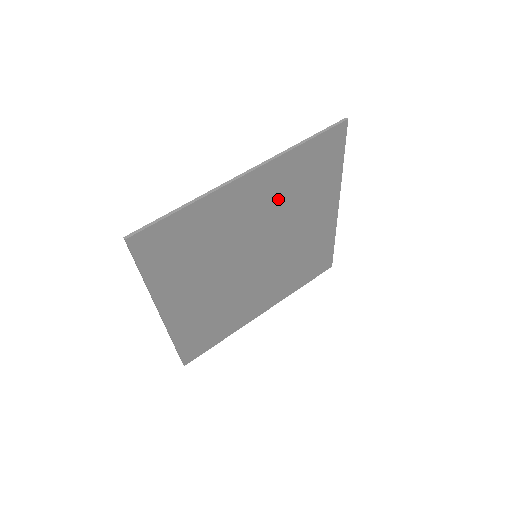
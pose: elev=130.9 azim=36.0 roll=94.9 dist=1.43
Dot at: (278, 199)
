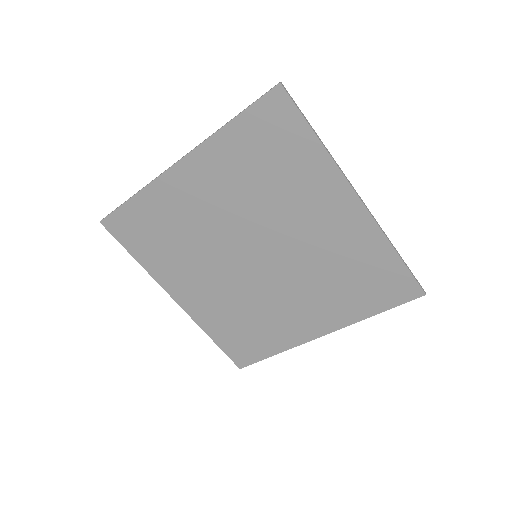
Dot at: (330, 251)
